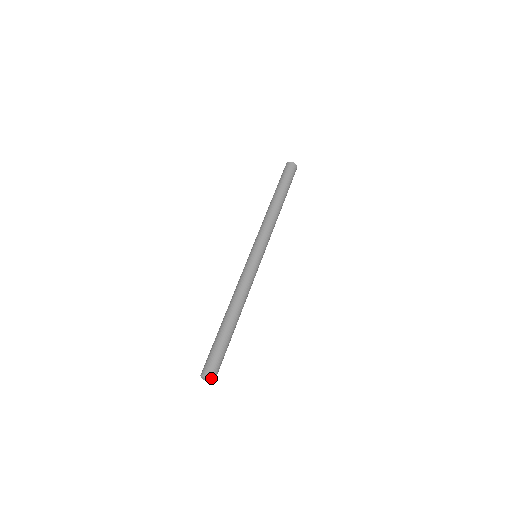
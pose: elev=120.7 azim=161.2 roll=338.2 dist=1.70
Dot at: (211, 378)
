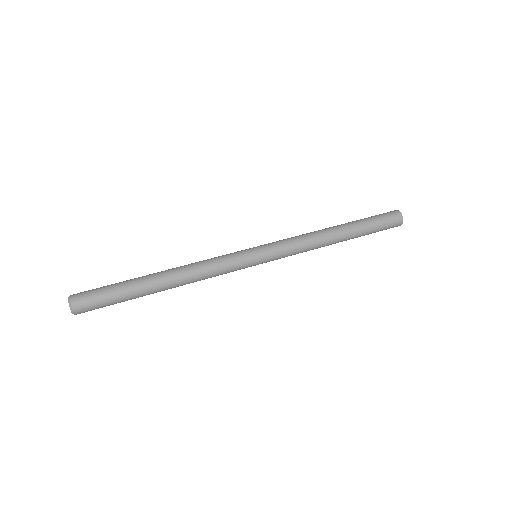
Dot at: (70, 296)
